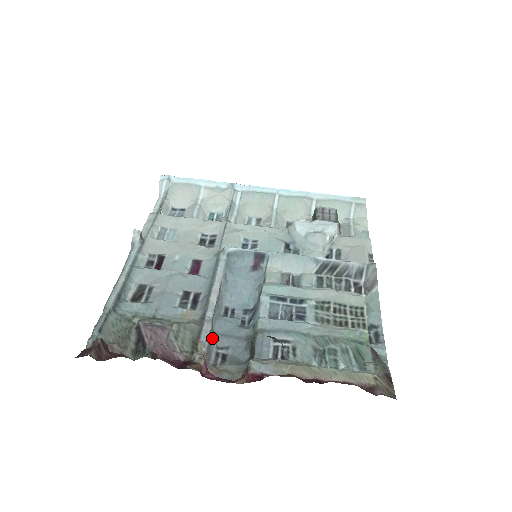
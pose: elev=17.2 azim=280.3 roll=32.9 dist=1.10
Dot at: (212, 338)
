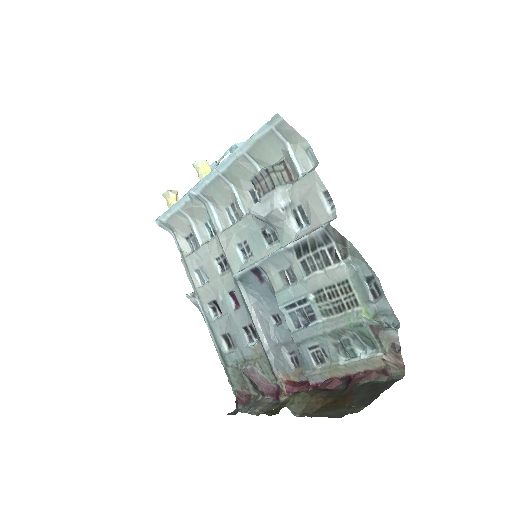
Dot at: (281, 353)
